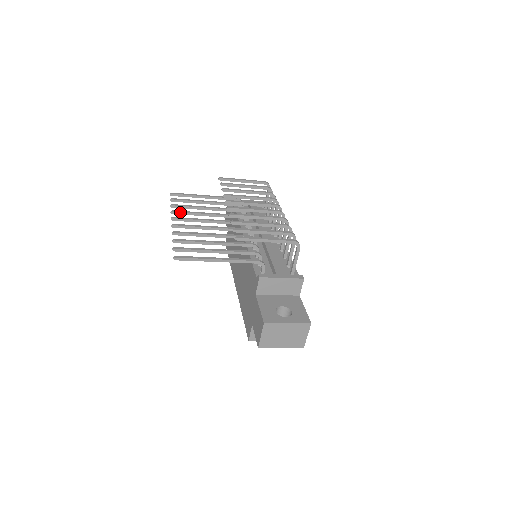
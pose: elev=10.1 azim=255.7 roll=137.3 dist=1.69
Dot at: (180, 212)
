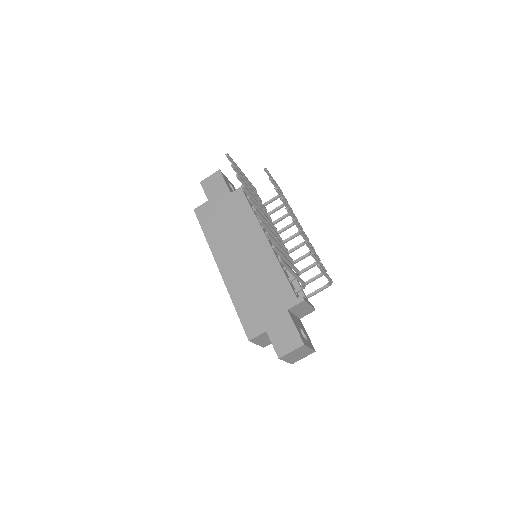
Dot at: (248, 190)
